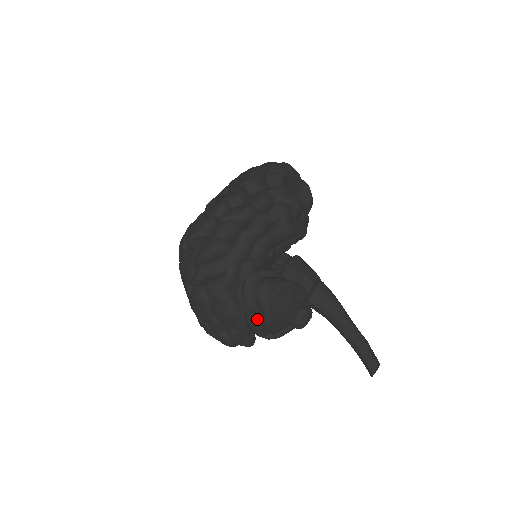
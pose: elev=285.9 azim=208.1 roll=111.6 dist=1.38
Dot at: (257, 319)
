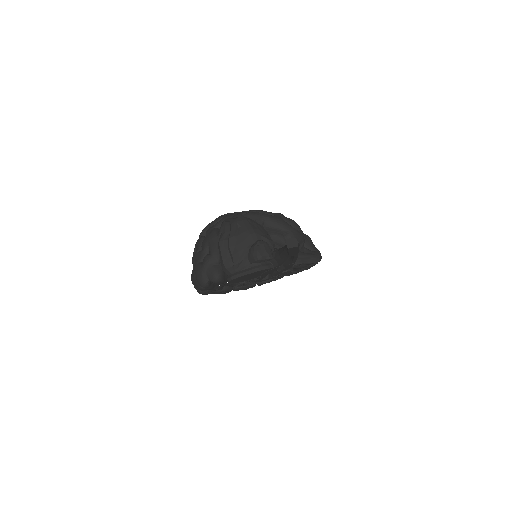
Dot at: (225, 236)
